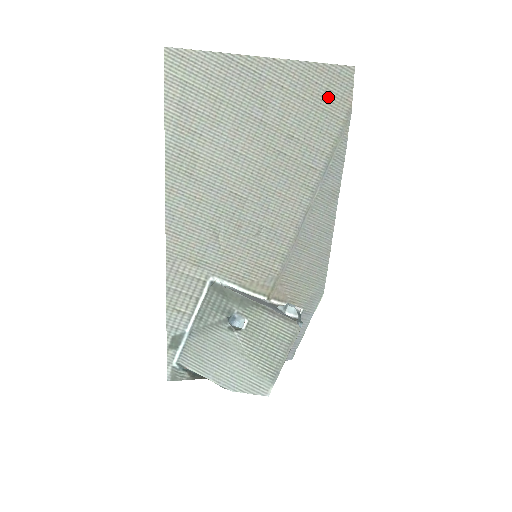
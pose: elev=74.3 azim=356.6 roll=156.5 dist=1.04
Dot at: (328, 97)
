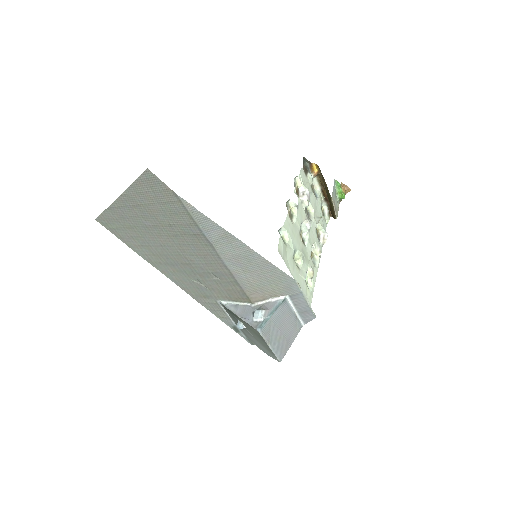
Dot at: (158, 195)
